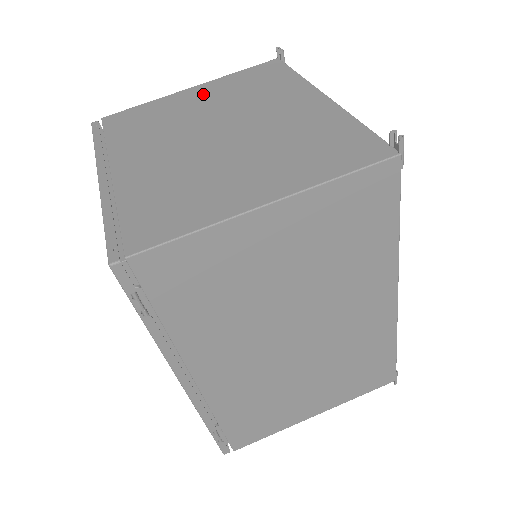
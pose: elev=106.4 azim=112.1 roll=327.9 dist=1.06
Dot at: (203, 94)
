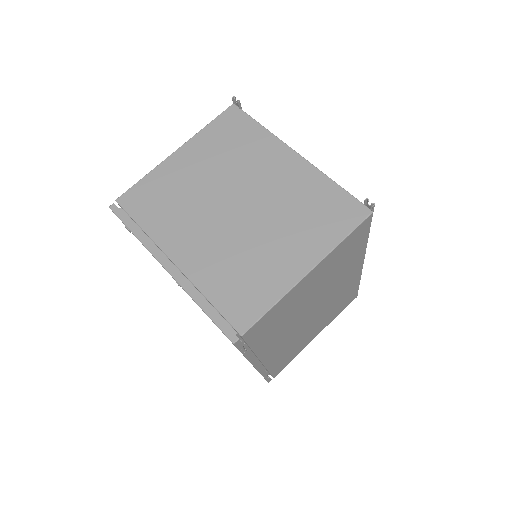
Dot at: (193, 159)
